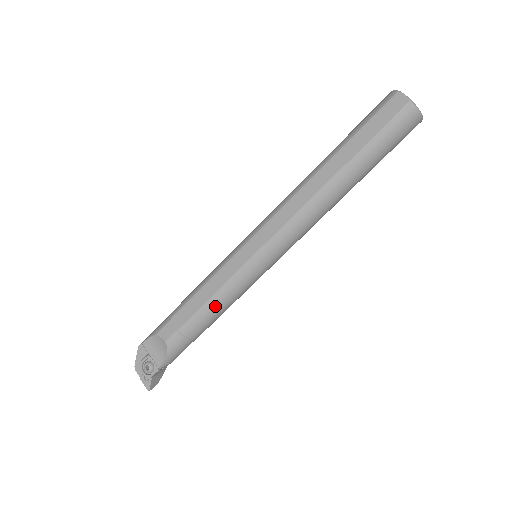
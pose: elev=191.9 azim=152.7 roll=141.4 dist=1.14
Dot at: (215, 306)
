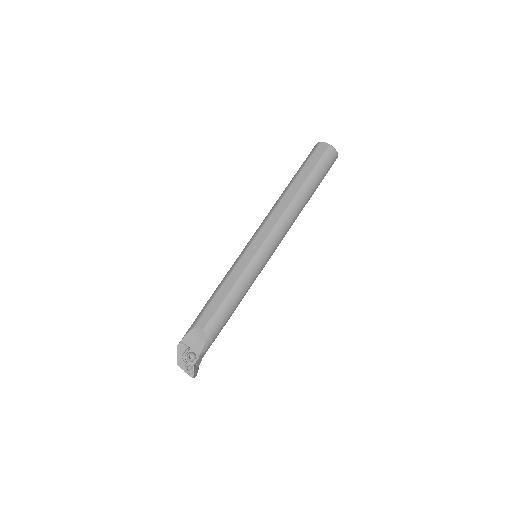
Dot at: (236, 293)
